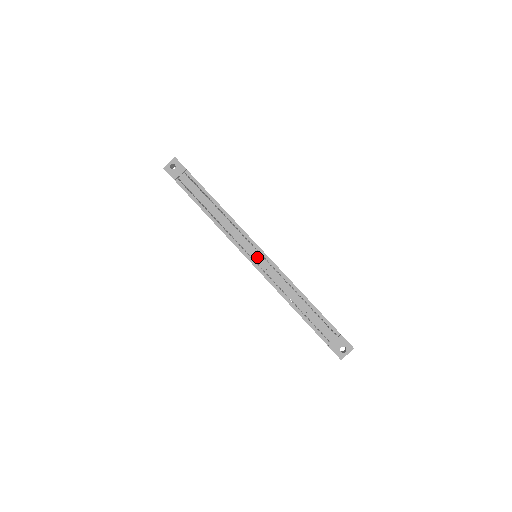
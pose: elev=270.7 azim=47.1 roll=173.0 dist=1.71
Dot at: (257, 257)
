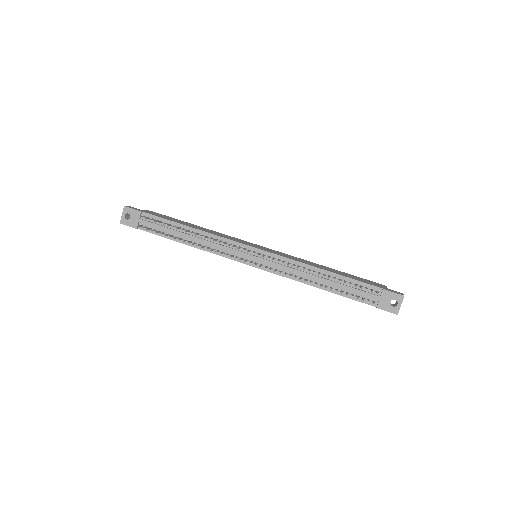
Dot at: (256, 258)
